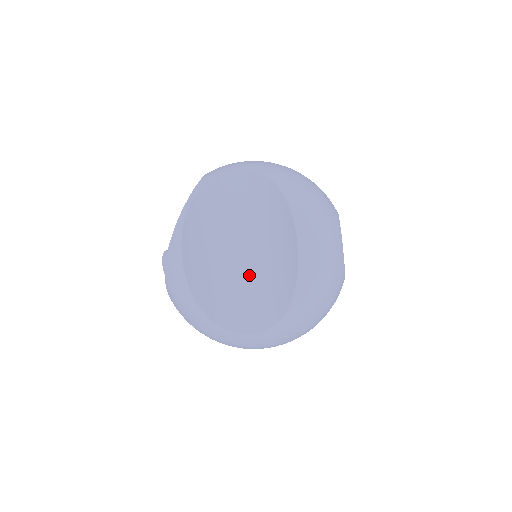
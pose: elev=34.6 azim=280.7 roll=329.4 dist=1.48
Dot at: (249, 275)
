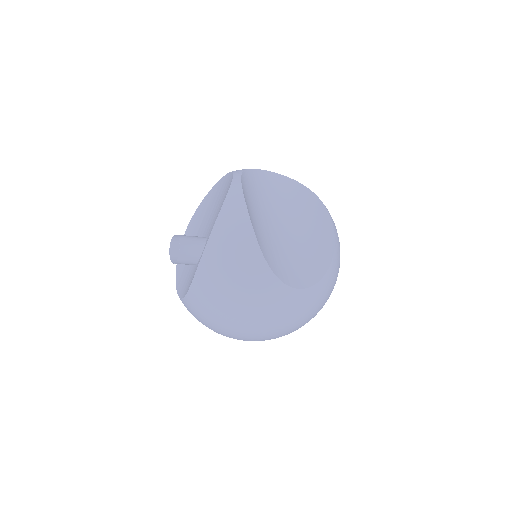
Dot at: (288, 243)
